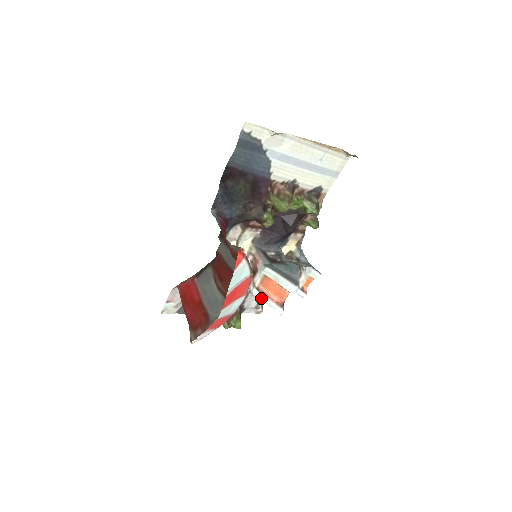
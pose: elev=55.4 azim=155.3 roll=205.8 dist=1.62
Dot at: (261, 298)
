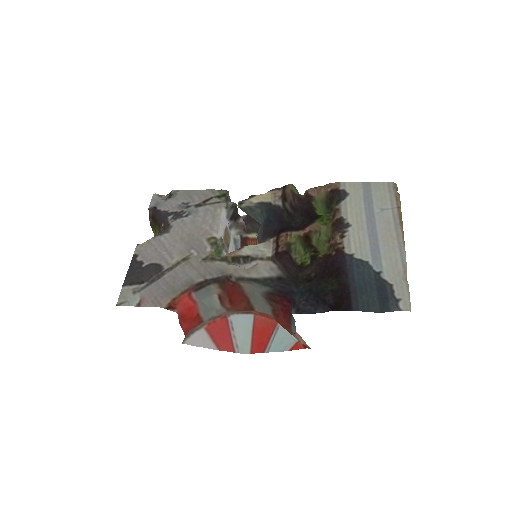
Dot at: occluded
